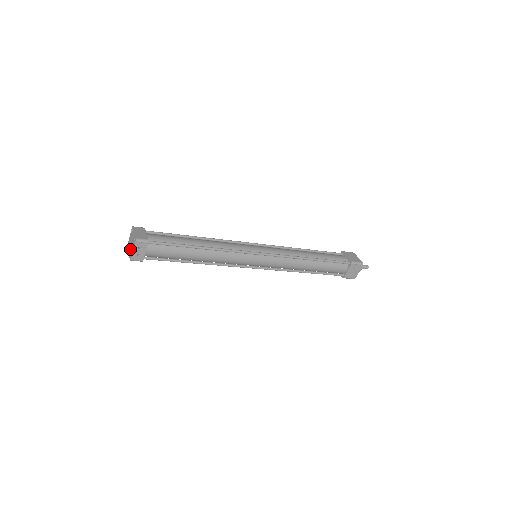
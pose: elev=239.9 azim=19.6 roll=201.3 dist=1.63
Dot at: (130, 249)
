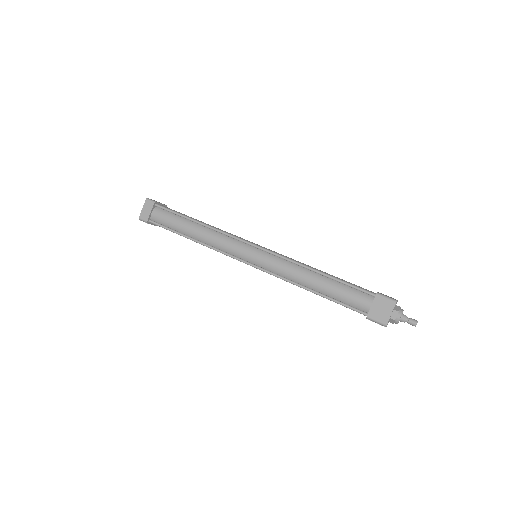
Dot at: occluded
